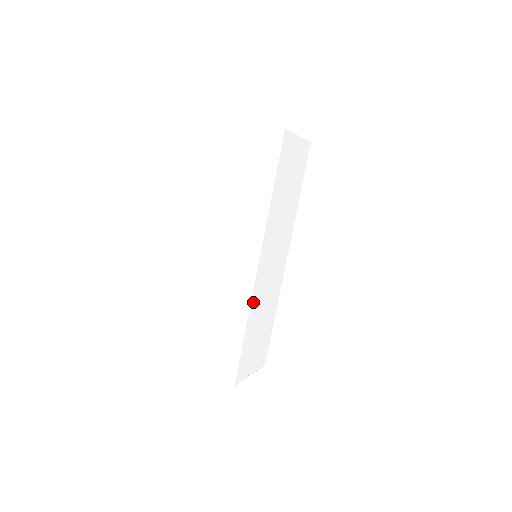
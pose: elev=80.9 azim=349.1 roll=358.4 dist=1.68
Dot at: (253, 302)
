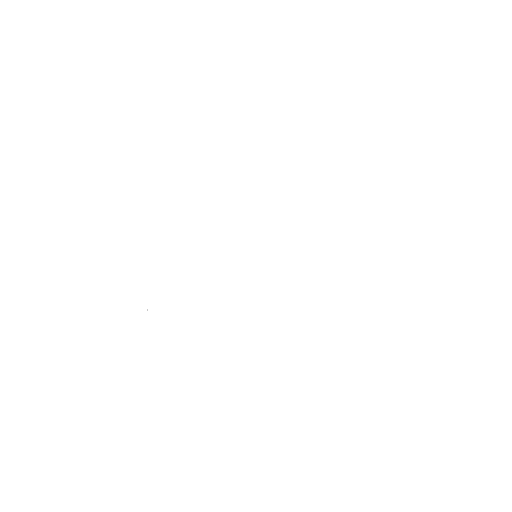
Dot at: occluded
